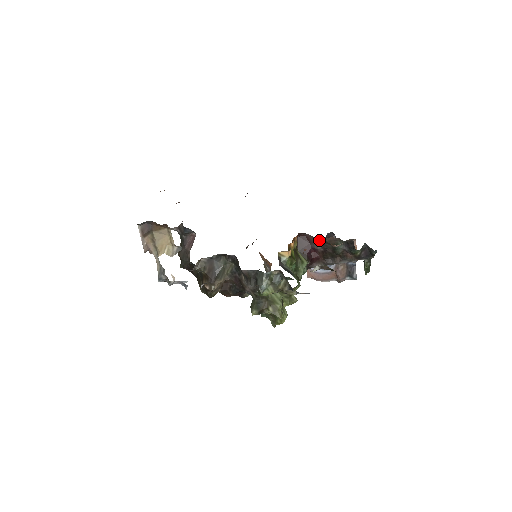
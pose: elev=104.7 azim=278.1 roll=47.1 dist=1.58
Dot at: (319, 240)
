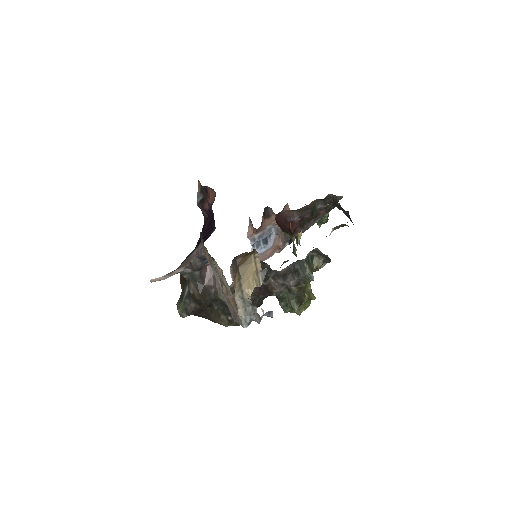
Dot at: (297, 210)
